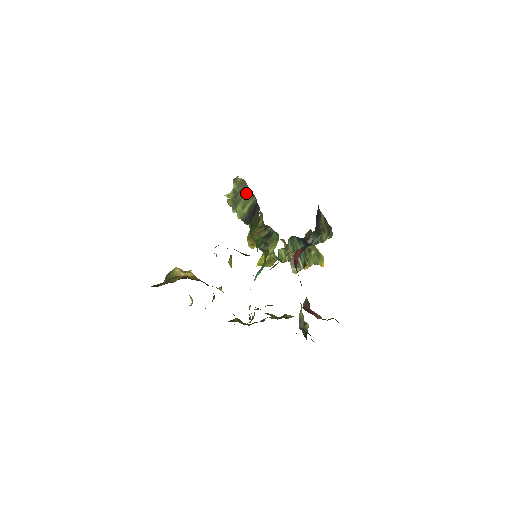
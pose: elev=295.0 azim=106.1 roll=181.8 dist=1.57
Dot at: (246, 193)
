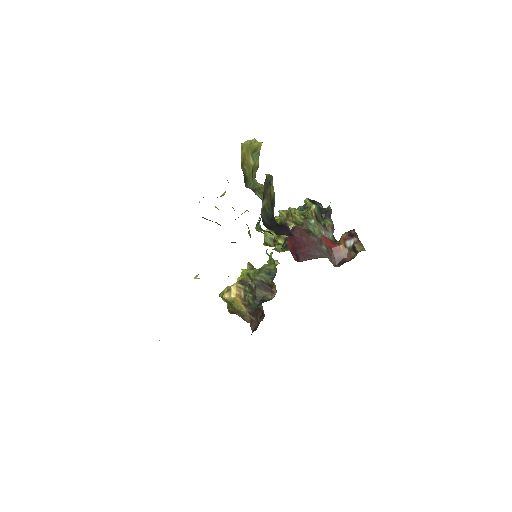
Dot at: occluded
